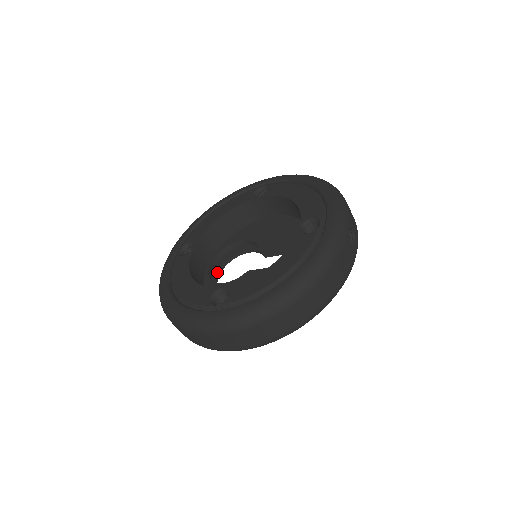
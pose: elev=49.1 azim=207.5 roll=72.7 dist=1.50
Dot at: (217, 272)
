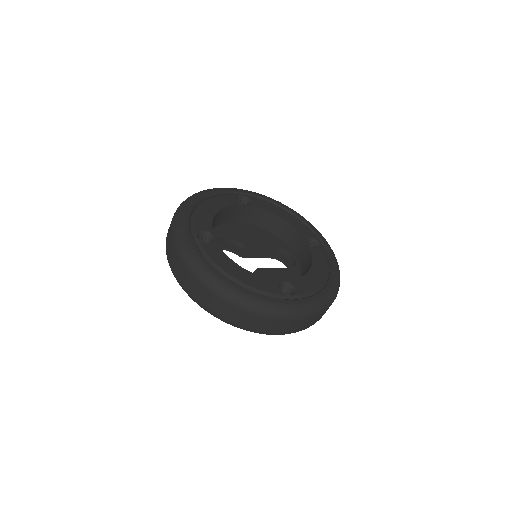
Dot at: occluded
